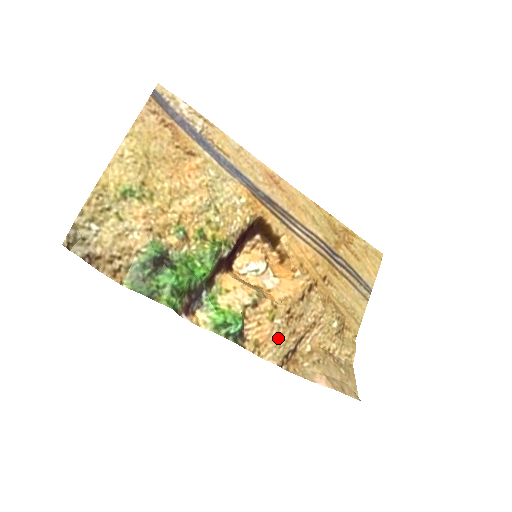
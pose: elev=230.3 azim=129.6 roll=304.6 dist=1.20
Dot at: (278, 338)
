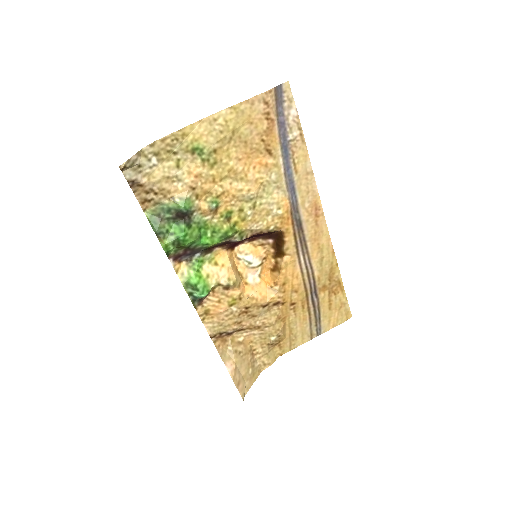
Dot at: (225, 319)
